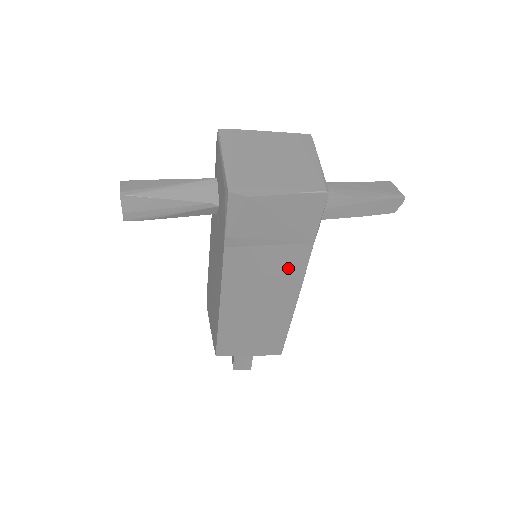
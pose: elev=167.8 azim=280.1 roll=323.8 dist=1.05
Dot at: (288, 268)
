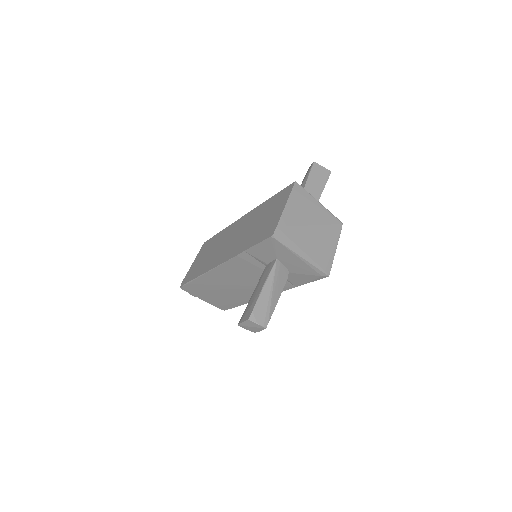
Dot at: occluded
